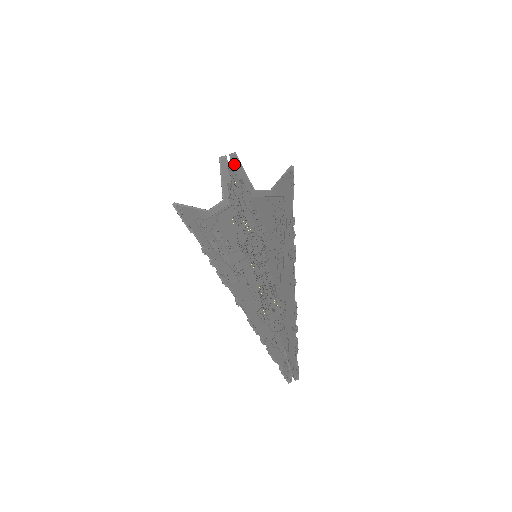
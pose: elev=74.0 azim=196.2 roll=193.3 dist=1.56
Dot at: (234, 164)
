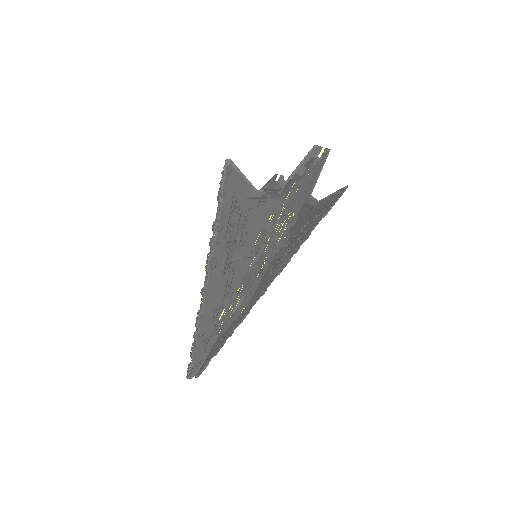
Dot at: (320, 161)
